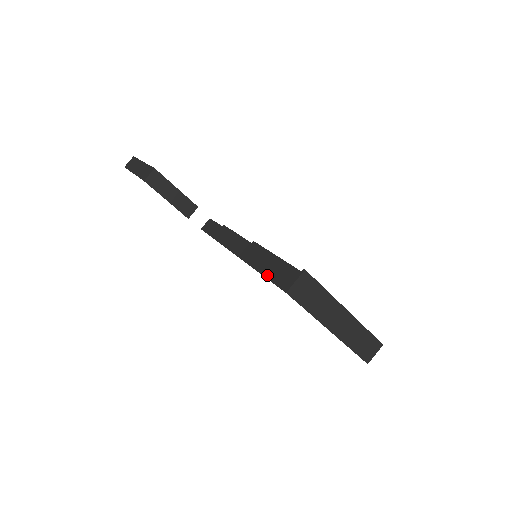
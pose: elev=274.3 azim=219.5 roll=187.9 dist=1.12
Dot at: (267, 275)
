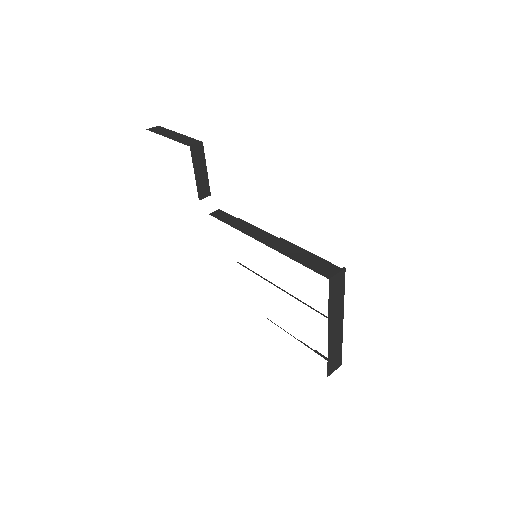
Dot at: (304, 263)
